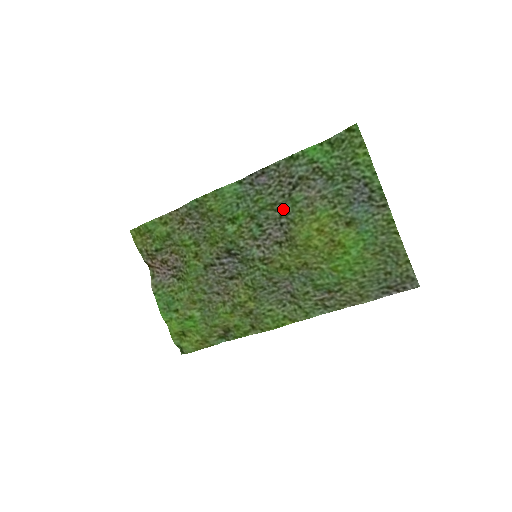
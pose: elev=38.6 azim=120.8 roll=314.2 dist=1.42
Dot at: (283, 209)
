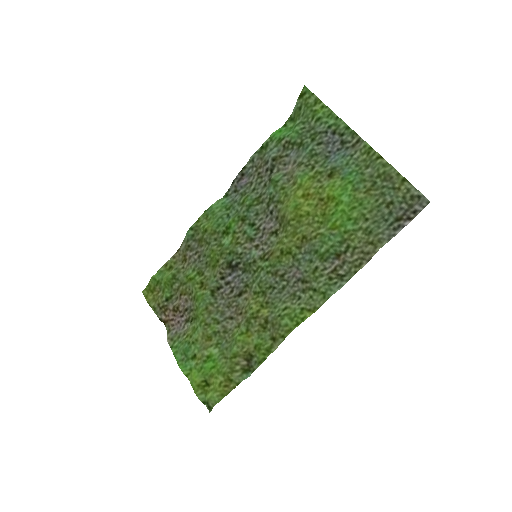
Dot at: (268, 196)
